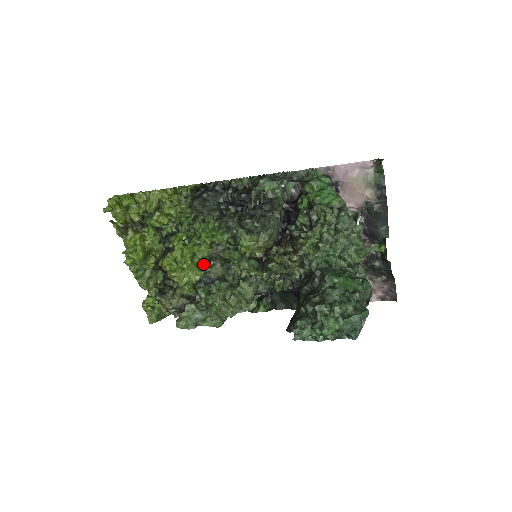
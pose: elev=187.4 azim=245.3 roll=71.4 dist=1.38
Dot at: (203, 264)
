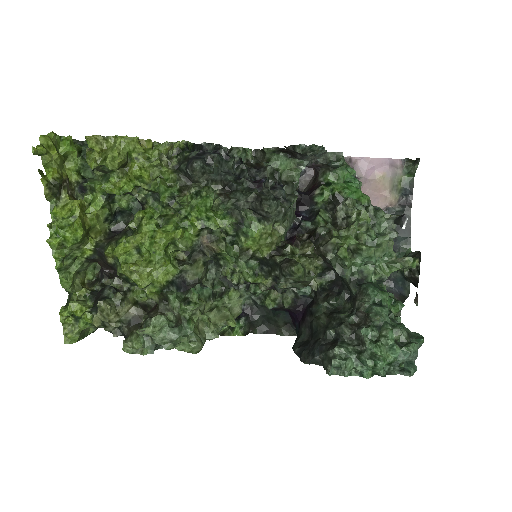
Dot at: (178, 259)
